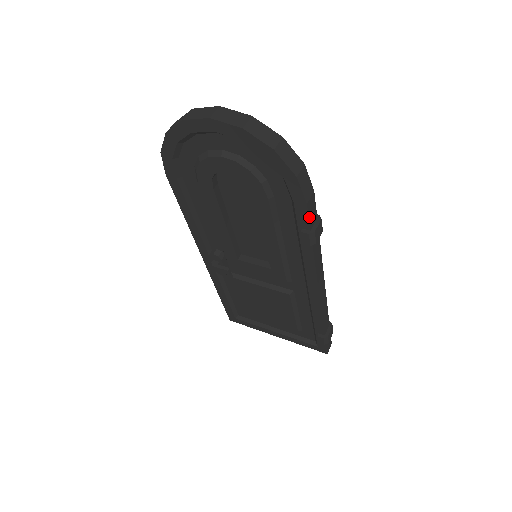
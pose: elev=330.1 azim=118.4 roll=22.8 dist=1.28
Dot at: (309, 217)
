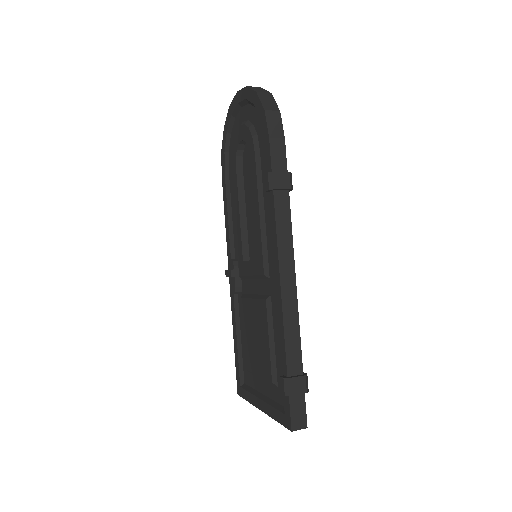
Dot at: (272, 156)
